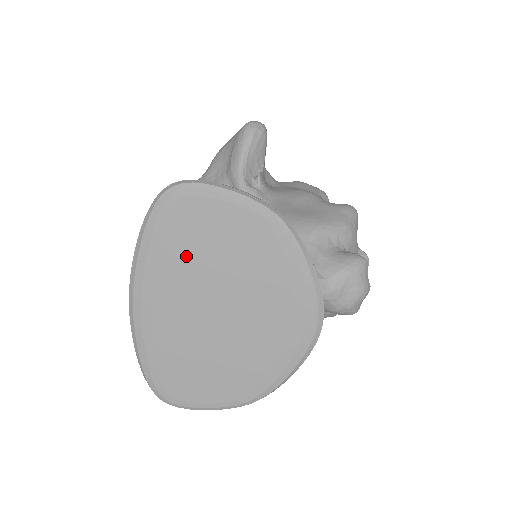
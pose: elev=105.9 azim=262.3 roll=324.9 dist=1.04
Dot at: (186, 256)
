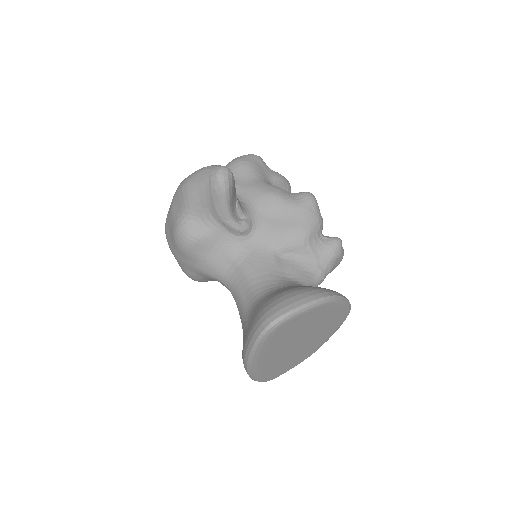
Dot at: (282, 341)
